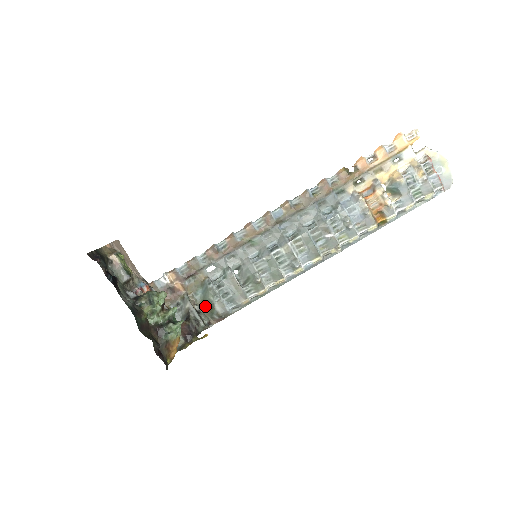
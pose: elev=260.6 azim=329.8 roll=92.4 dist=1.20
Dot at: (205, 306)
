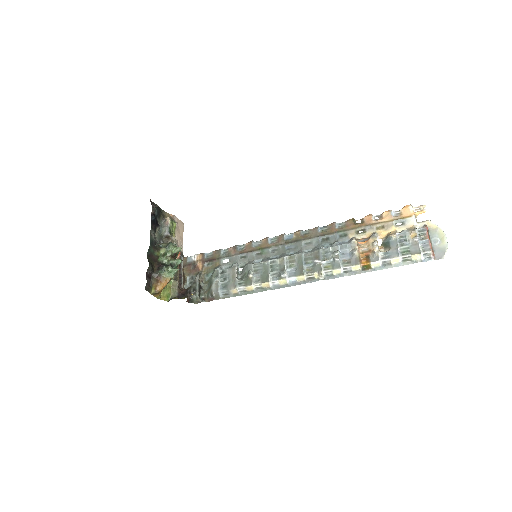
Dot at: (208, 285)
